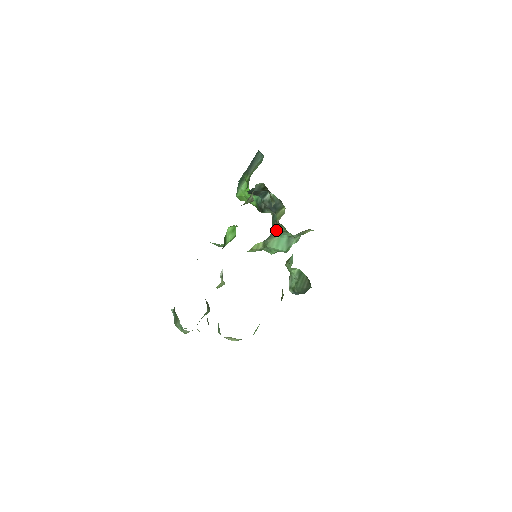
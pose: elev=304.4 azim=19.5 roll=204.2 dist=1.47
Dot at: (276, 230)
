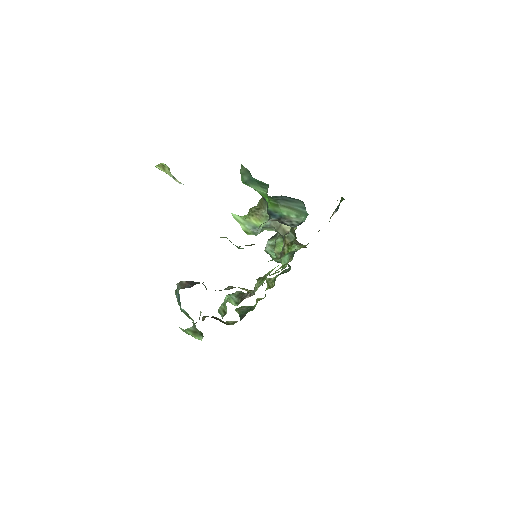
Dot at: (278, 232)
